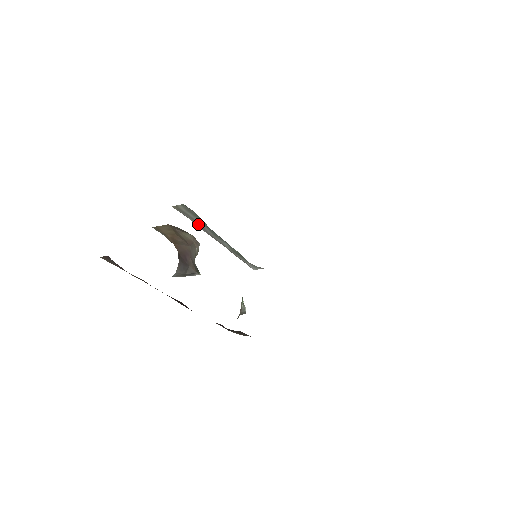
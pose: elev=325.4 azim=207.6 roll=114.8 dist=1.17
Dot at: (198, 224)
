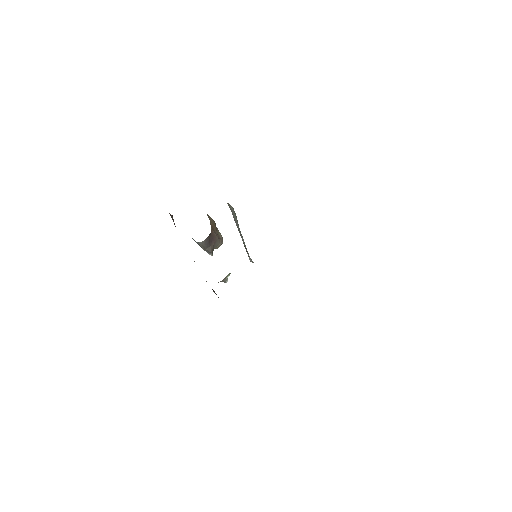
Dot at: (235, 220)
